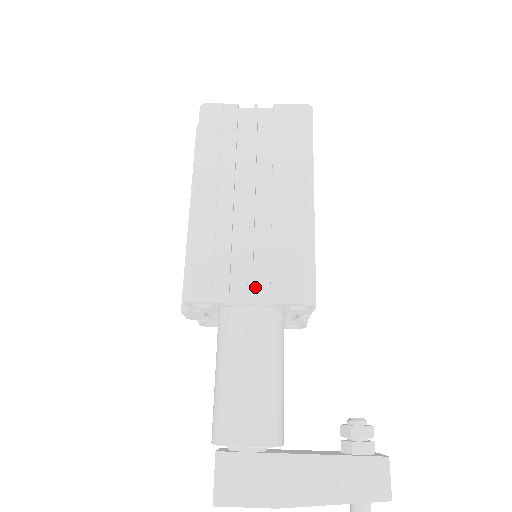
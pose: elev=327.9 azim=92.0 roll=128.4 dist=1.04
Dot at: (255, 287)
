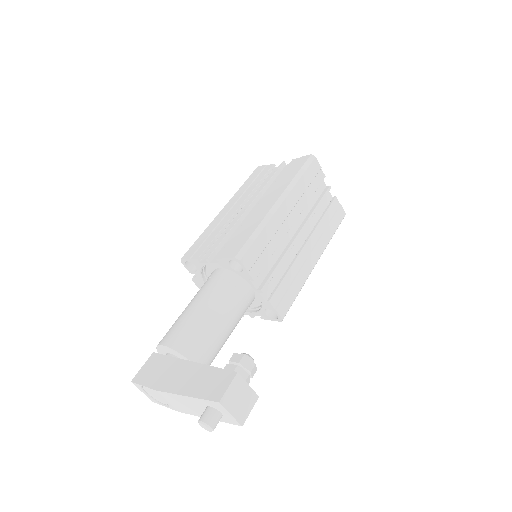
Dot at: (219, 253)
